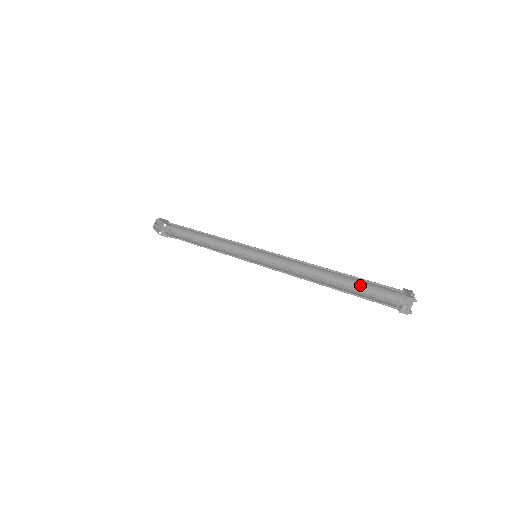
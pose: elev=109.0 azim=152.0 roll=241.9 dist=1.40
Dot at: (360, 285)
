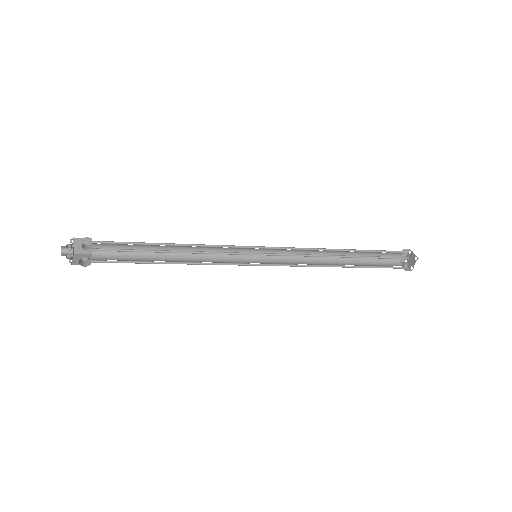
Dot at: (368, 253)
